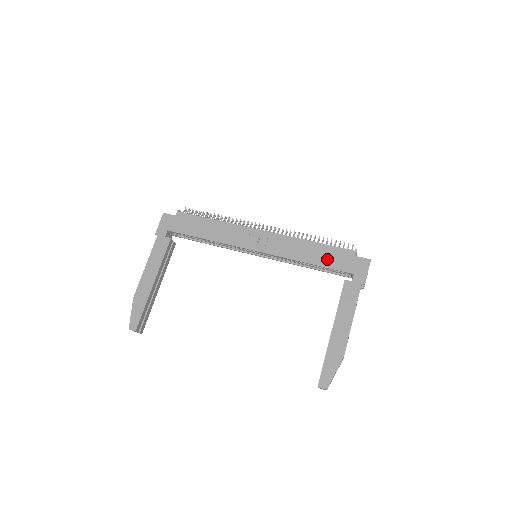
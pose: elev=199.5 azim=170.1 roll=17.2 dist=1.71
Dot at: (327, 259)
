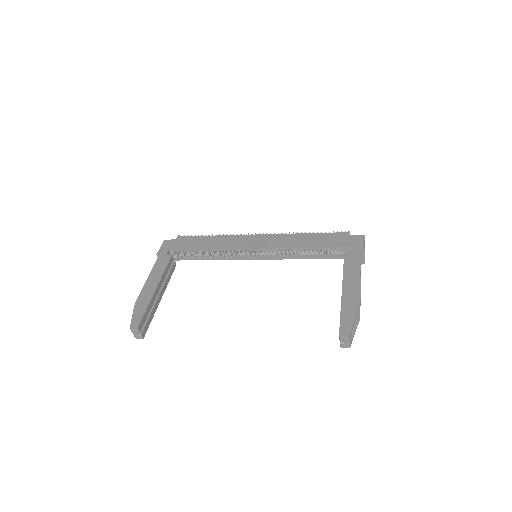
Dot at: (324, 242)
